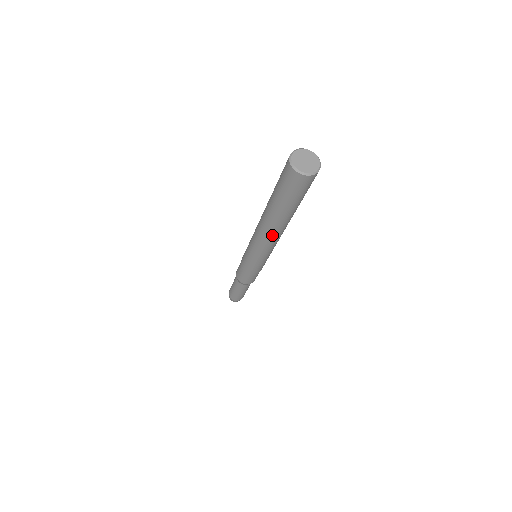
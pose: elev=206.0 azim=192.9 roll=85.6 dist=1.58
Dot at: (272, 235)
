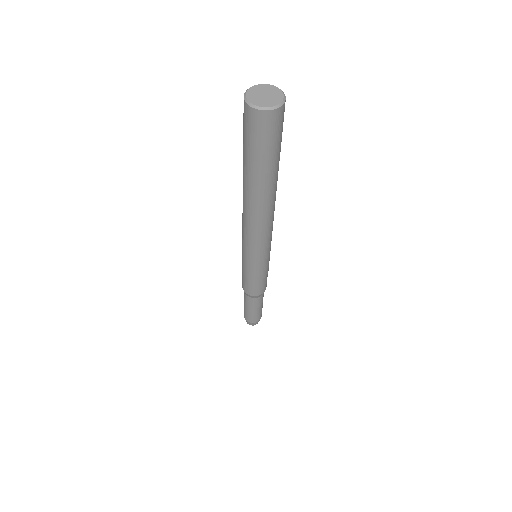
Dot at: (268, 213)
